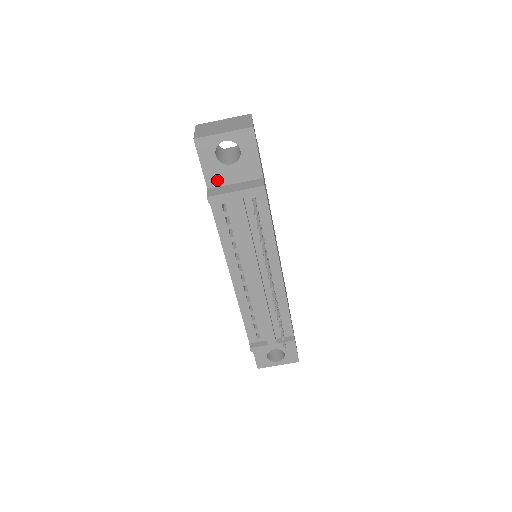
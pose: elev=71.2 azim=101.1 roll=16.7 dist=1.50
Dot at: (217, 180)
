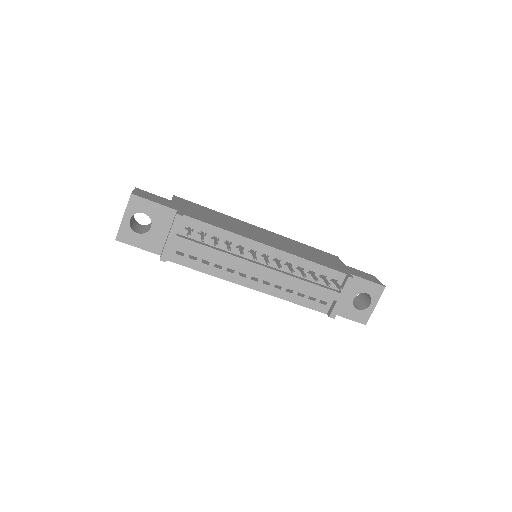
Dot at: (158, 244)
